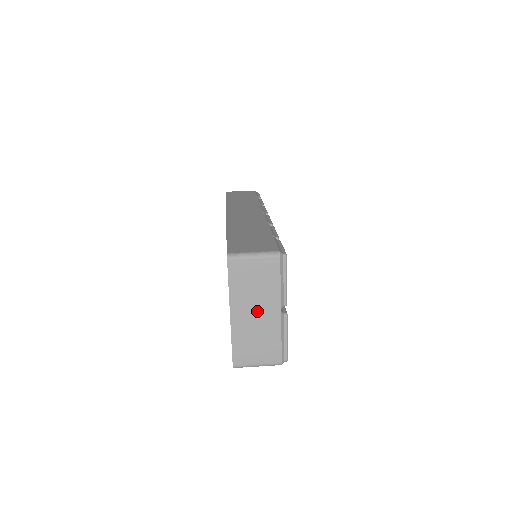
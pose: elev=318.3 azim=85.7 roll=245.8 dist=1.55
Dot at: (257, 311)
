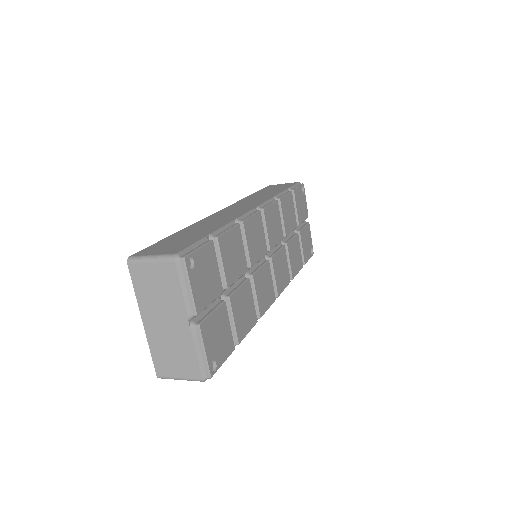
Dot at: (166, 319)
